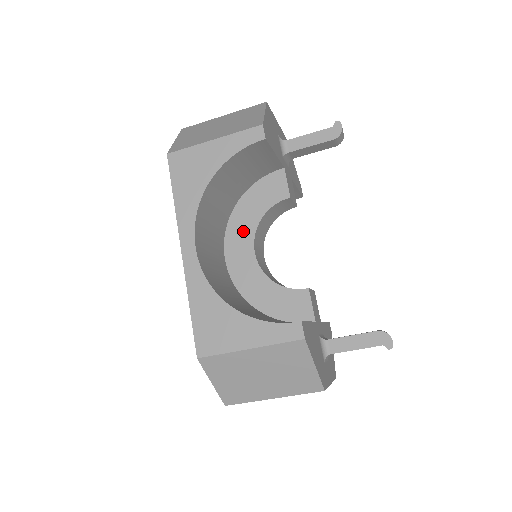
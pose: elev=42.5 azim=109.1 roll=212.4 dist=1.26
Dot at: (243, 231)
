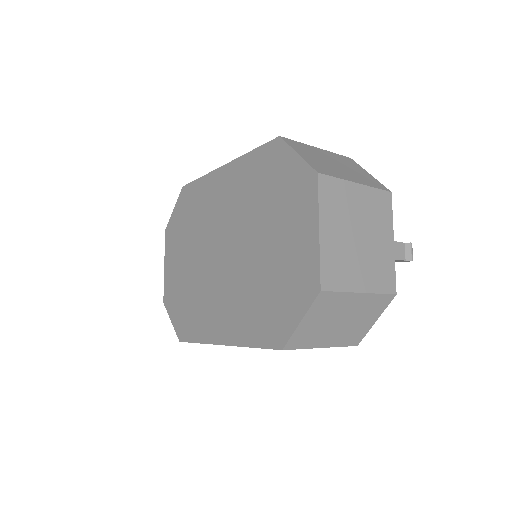
Dot at: occluded
